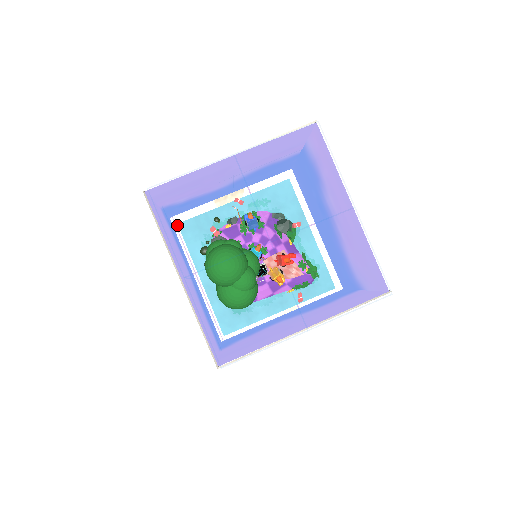
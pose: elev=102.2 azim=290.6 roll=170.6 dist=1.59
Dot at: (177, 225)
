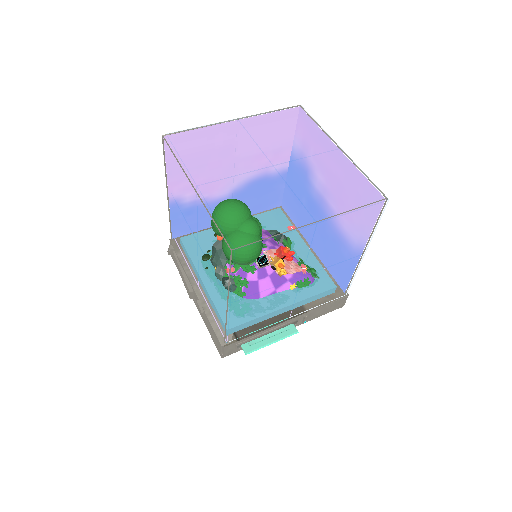
Dot at: (179, 244)
